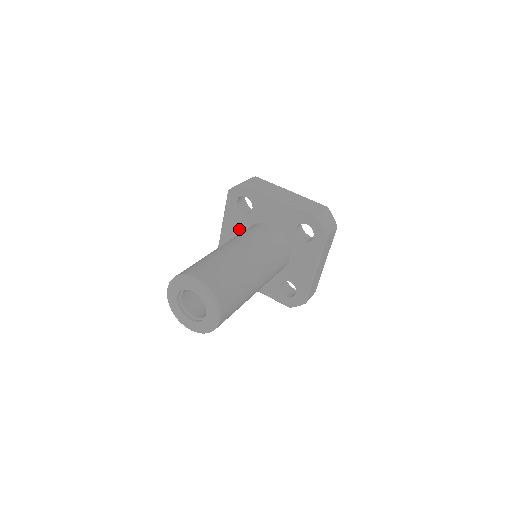
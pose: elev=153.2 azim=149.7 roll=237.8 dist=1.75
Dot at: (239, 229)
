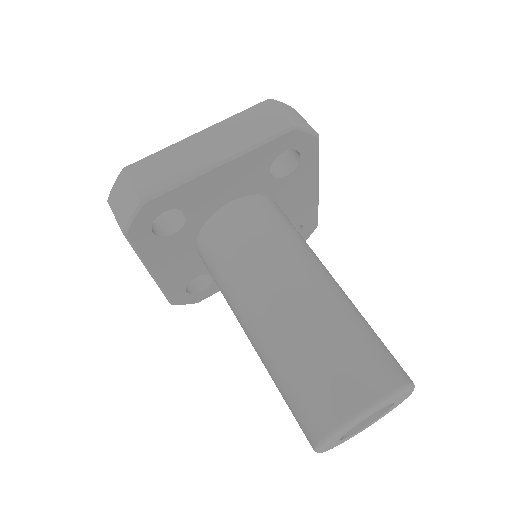
Dot at: (182, 252)
